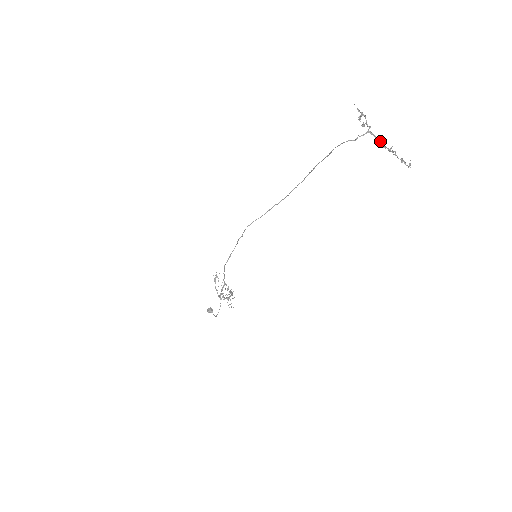
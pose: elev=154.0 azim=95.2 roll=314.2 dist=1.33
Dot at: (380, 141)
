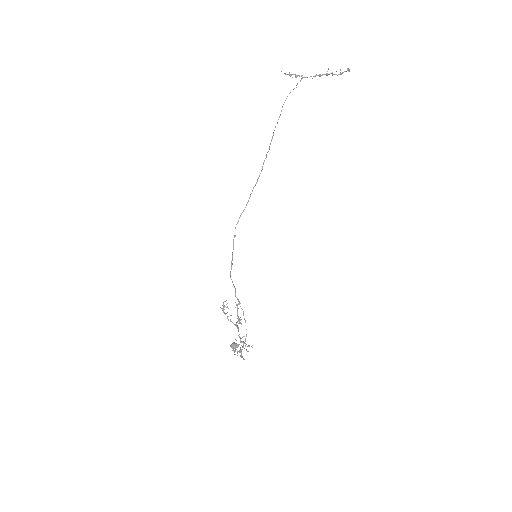
Dot at: (316, 75)
